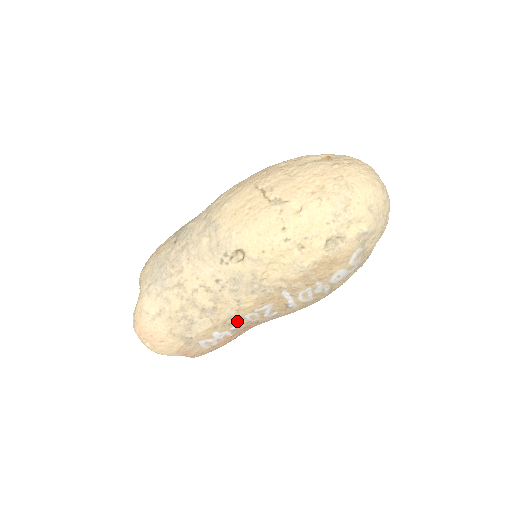
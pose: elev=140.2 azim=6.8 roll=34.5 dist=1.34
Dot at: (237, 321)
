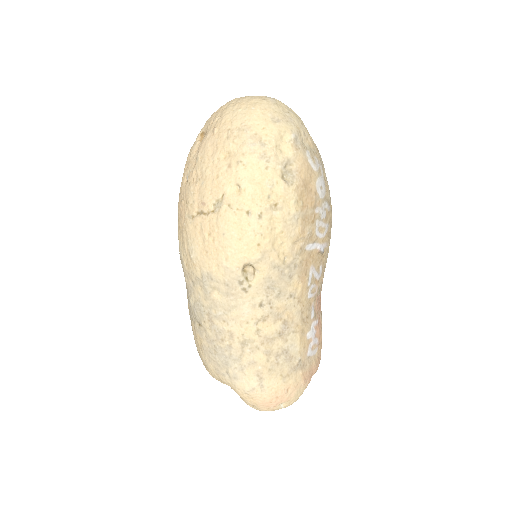
Dot at: (308, 308)
